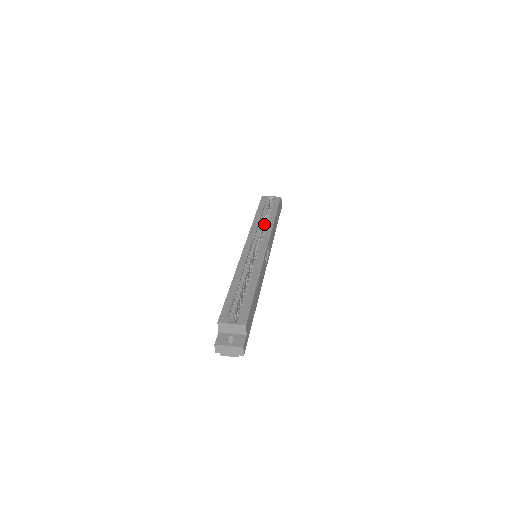
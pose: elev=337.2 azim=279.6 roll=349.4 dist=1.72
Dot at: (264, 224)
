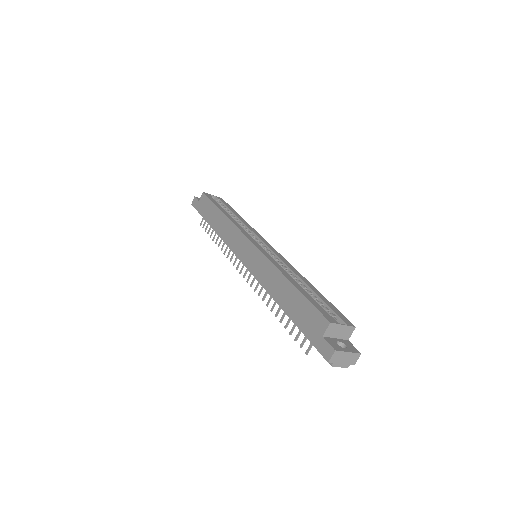
Dot at: occluded
